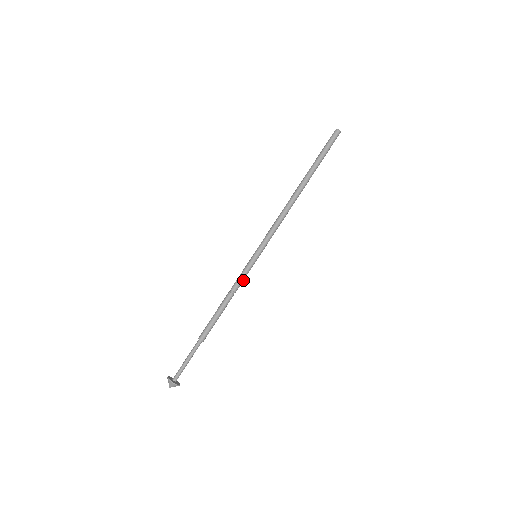
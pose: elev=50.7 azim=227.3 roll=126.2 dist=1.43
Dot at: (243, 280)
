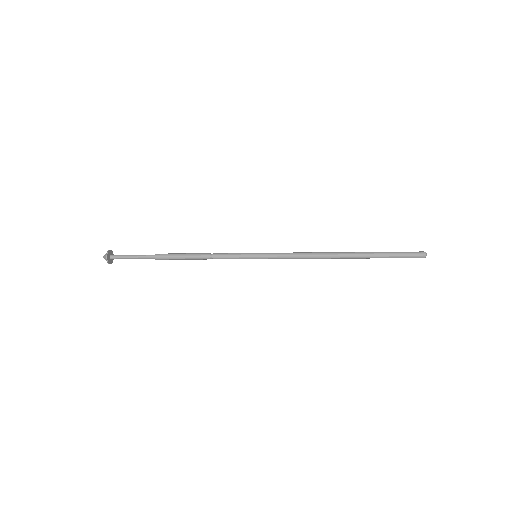
Dot at: (228, 258)
